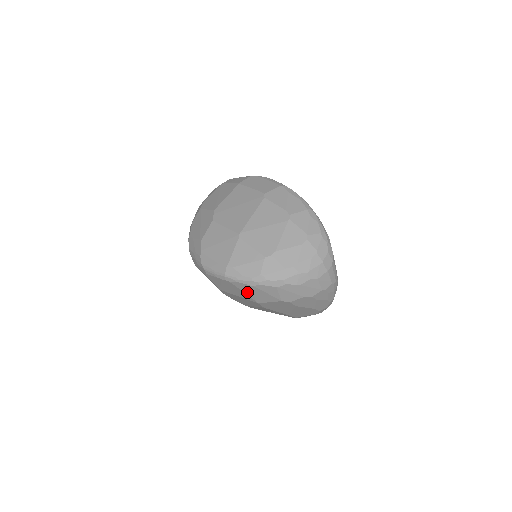
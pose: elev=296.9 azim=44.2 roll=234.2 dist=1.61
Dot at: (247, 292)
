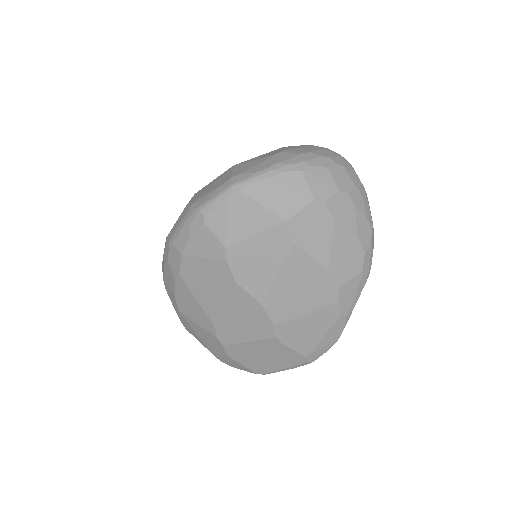
Dot at: (266, 201)
